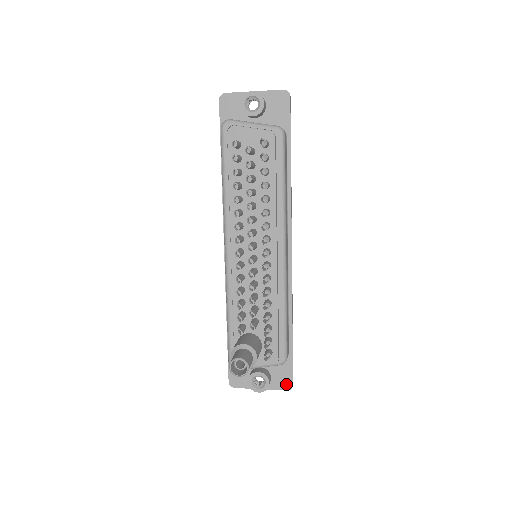
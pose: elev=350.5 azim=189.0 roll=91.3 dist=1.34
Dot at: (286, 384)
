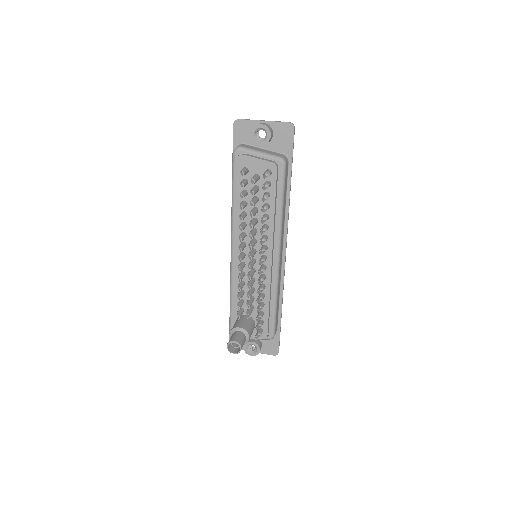
Dot at: (273, 351)
